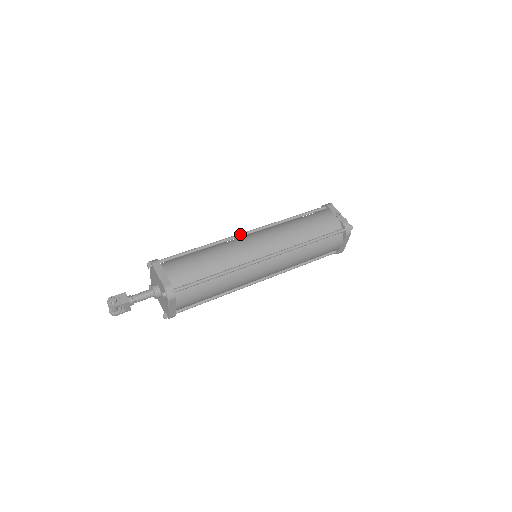
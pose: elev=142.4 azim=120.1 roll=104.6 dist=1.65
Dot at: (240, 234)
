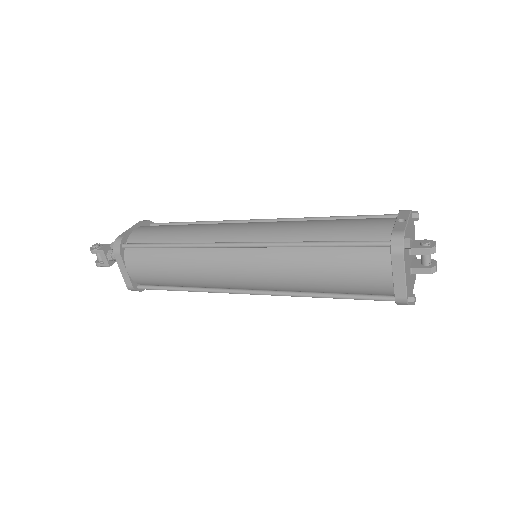
Dot at: occluded
